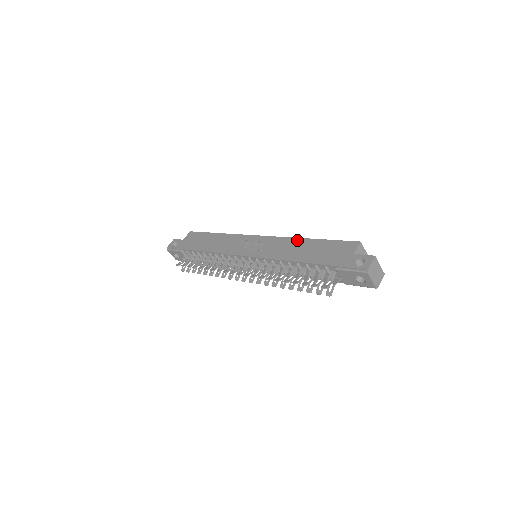
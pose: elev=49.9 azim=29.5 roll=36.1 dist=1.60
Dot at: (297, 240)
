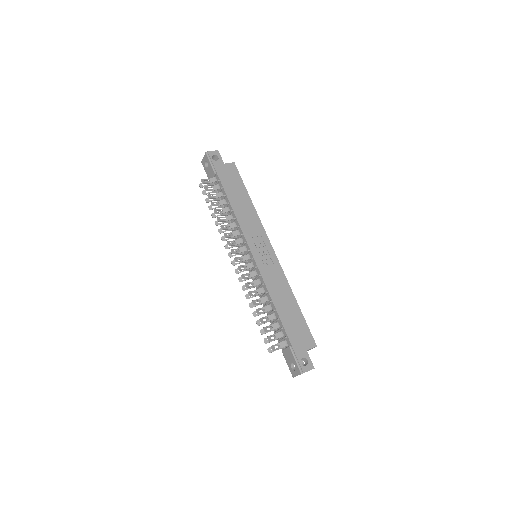
Dot at: (289, 290)
